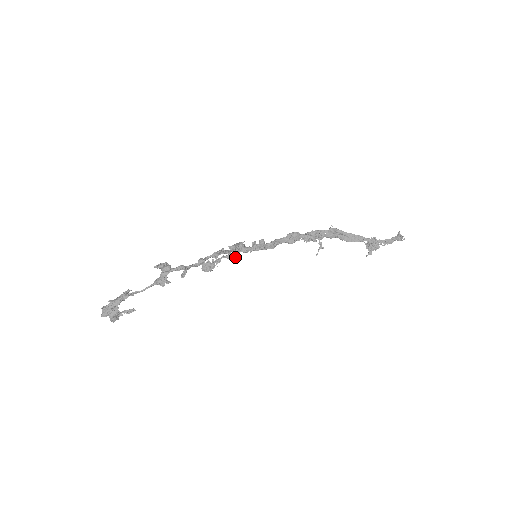
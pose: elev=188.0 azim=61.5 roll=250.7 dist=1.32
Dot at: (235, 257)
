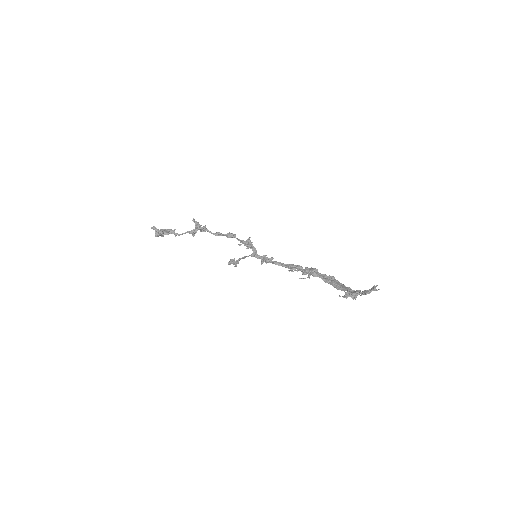
Dot at: (240, 244)
